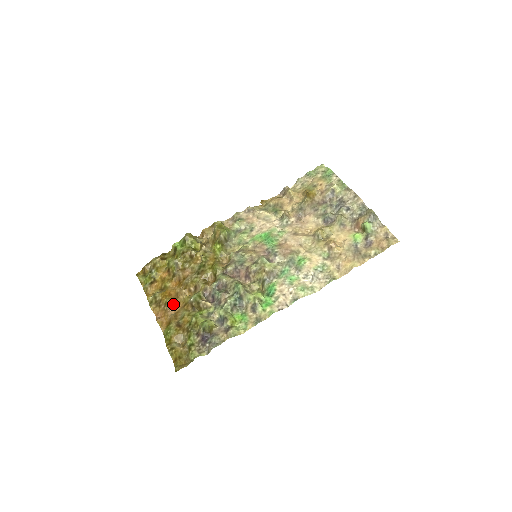
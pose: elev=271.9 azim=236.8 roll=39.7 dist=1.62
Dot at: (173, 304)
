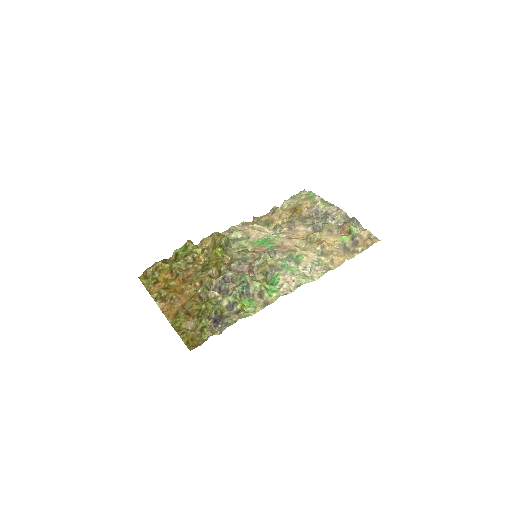
Dot at: (179, 298)
